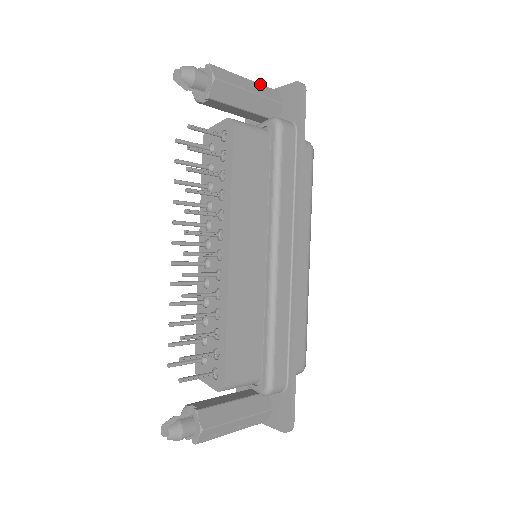
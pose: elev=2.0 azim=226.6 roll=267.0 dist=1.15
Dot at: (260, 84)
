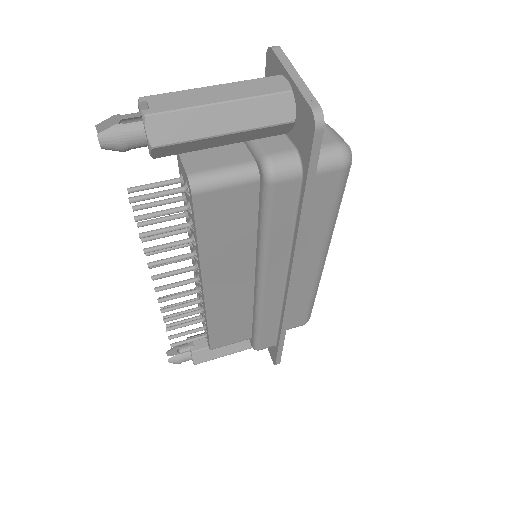
Dot at: (251, 99)
